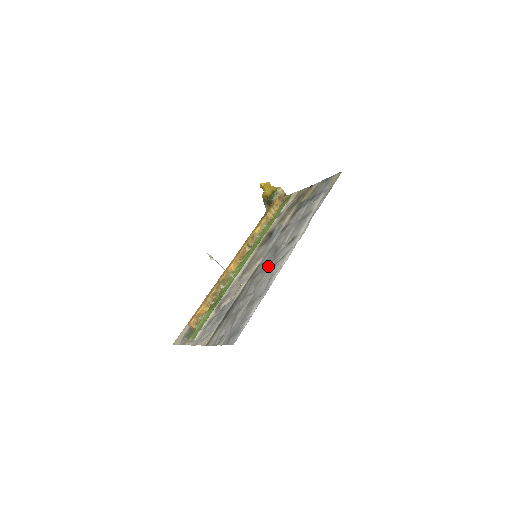
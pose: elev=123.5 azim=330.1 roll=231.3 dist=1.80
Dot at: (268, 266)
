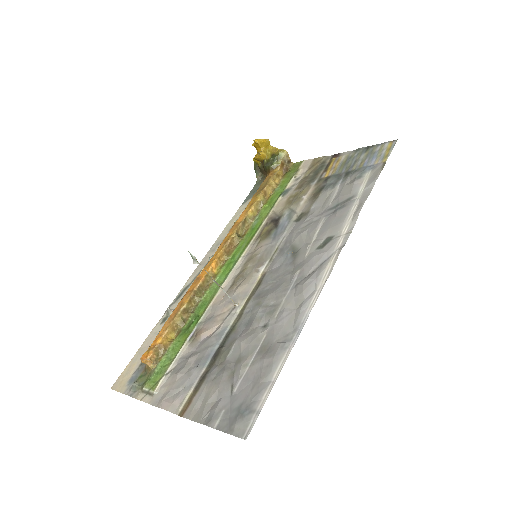
Dot at: (287, 281)
